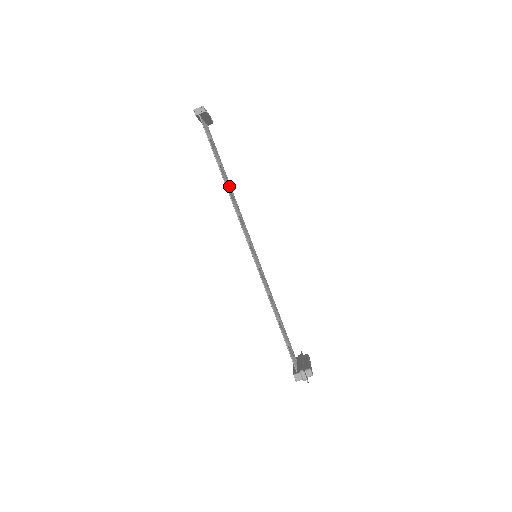
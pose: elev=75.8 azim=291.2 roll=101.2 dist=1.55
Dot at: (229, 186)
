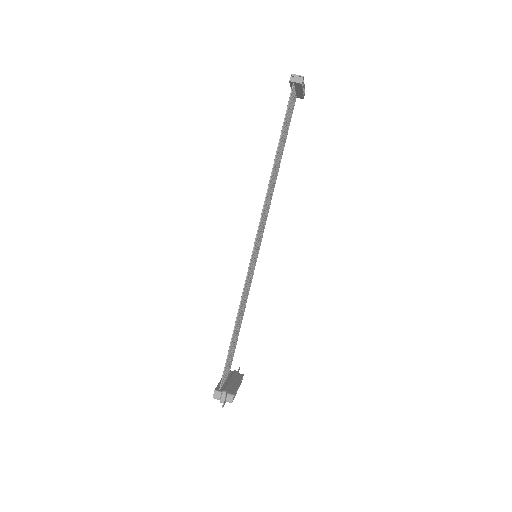
Dot at: (276, 172)
